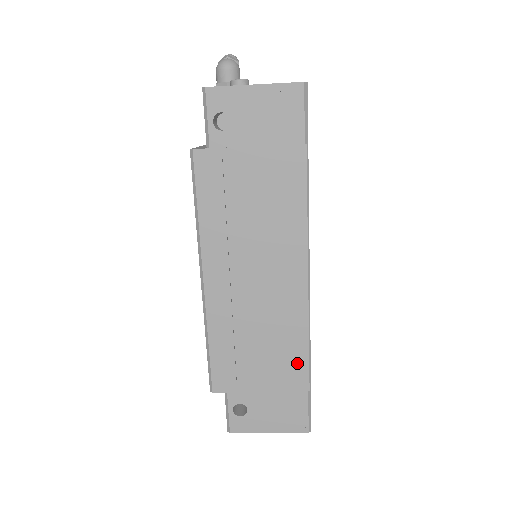
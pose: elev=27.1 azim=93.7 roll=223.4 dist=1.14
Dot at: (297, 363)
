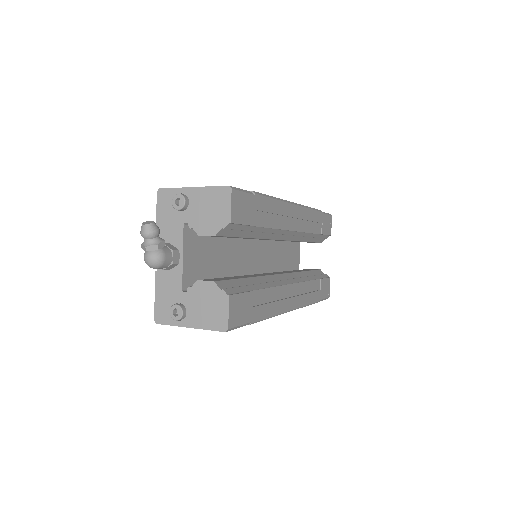
Dot at: occluded
